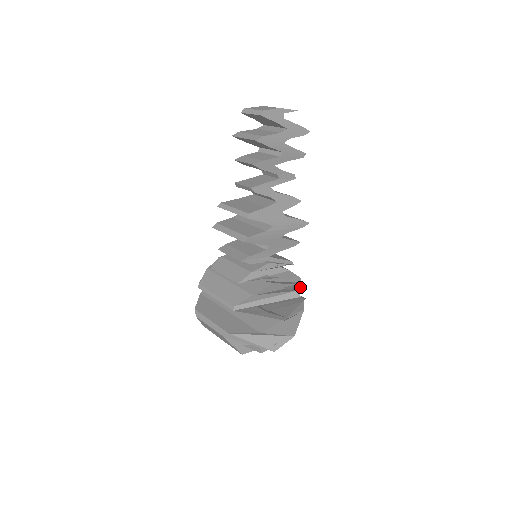
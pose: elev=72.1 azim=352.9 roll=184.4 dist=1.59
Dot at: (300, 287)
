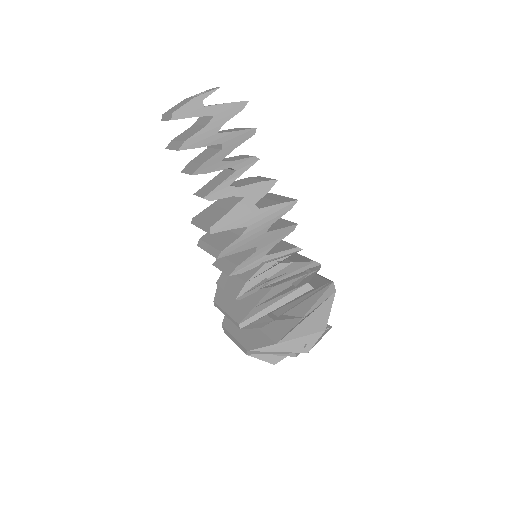
Dot at: (313, 275)
